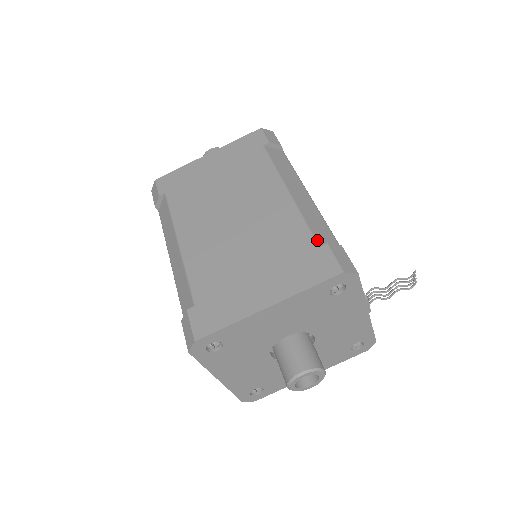
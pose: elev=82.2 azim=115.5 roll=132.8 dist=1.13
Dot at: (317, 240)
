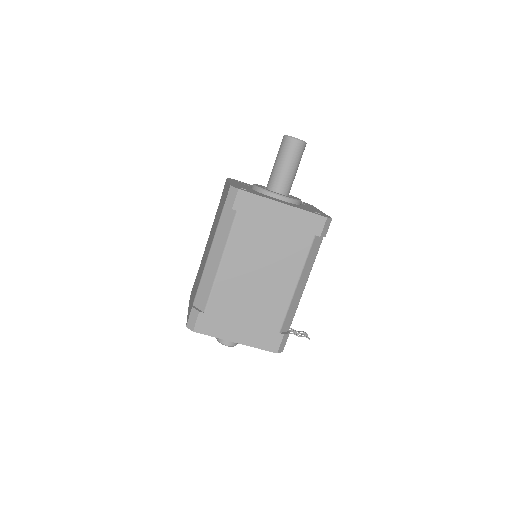
Dot at: (282, 328)
